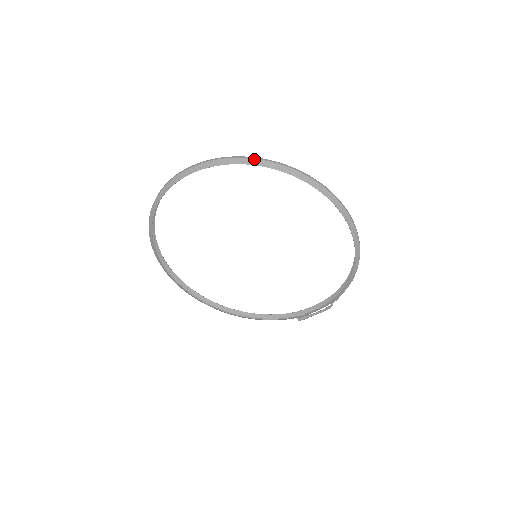
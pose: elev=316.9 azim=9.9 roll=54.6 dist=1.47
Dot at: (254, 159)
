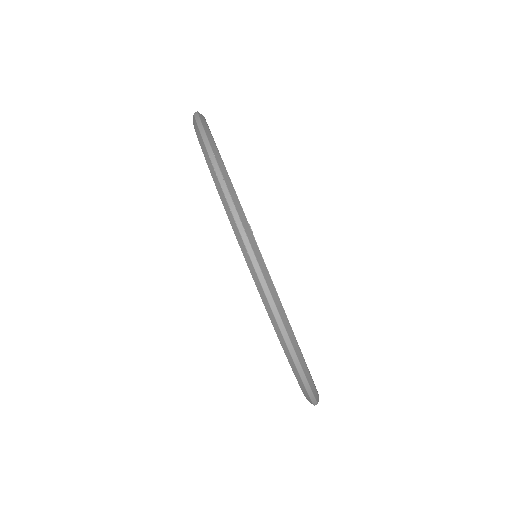
Dot at: (308, 394)
